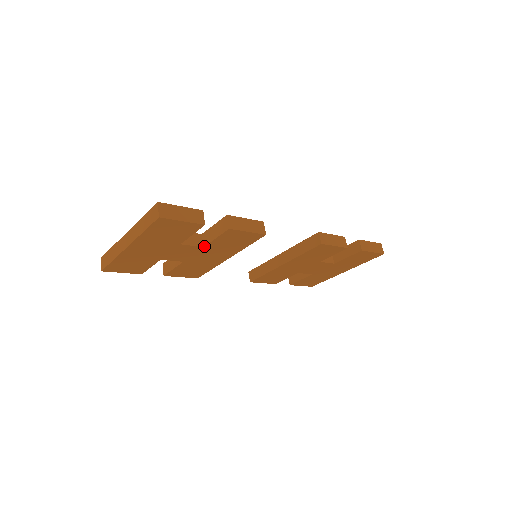
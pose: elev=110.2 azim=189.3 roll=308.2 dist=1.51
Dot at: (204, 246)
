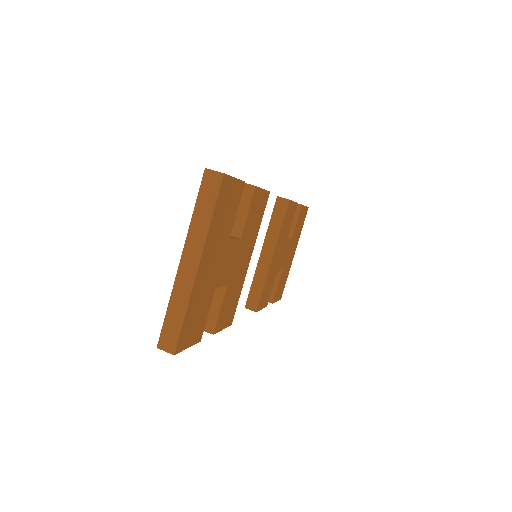
Dot at: (241, 236)
